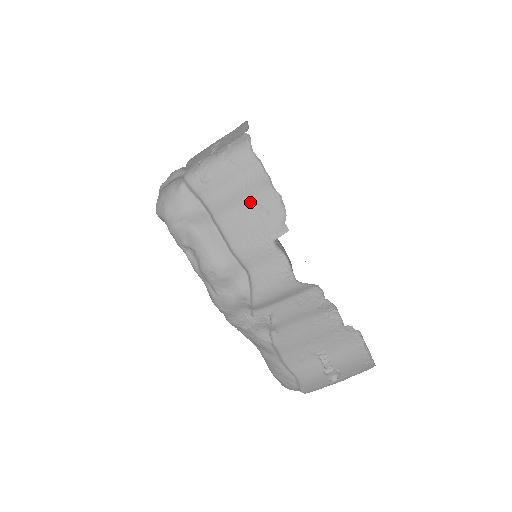
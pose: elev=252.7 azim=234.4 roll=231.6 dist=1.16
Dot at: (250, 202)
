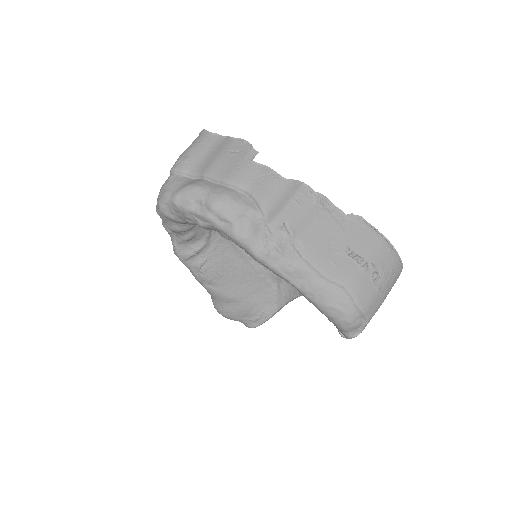
Dot at: (223, 153)
